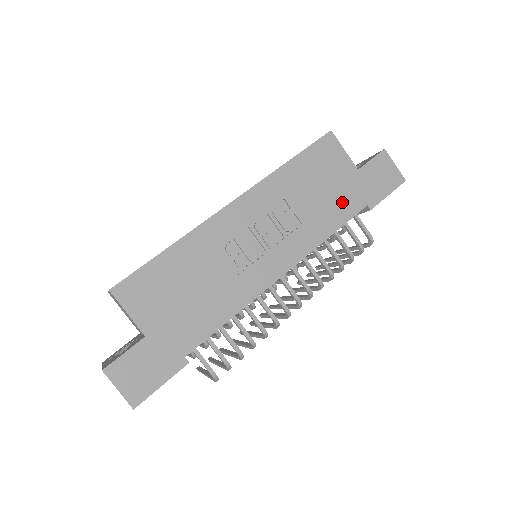
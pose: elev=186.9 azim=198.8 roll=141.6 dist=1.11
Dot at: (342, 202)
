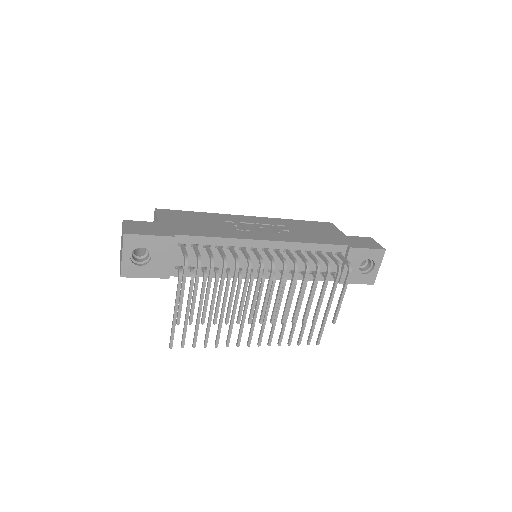
Dot at: (327, 239)
